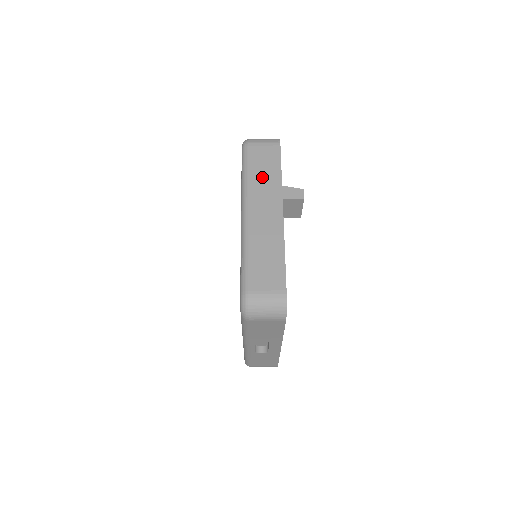
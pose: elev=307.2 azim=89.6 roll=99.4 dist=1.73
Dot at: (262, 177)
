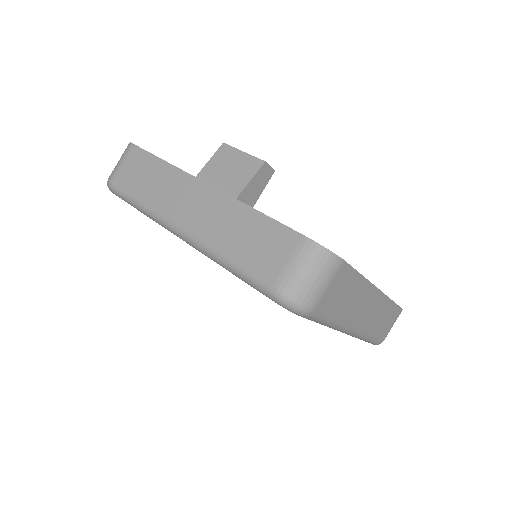
Dot at: (349, 304)
